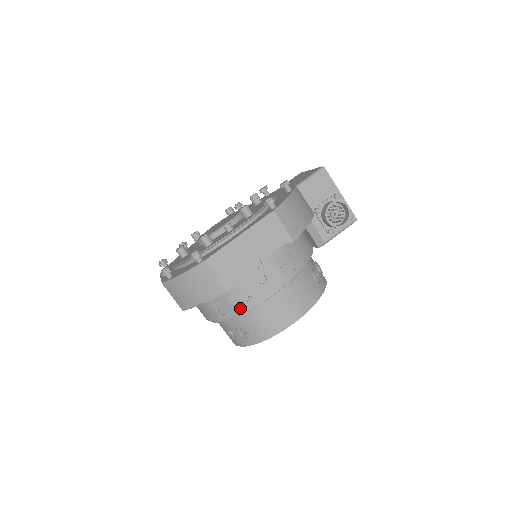
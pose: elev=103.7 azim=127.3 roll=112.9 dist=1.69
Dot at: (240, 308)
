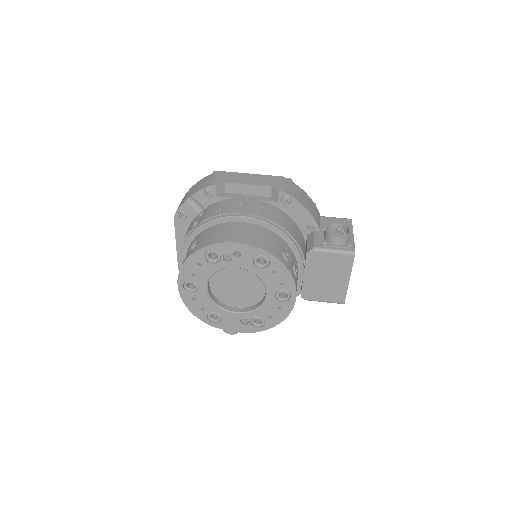
Dot at: (208, 216)
